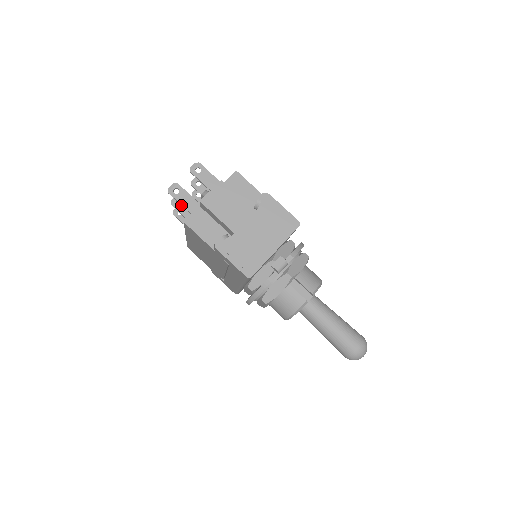
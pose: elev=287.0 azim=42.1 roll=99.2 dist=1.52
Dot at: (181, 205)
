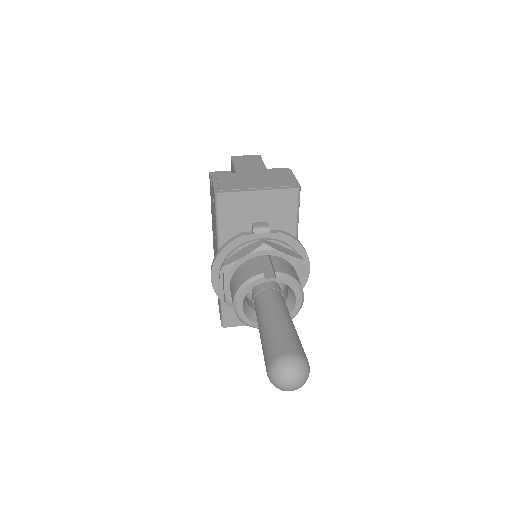
Dot at: occluded
